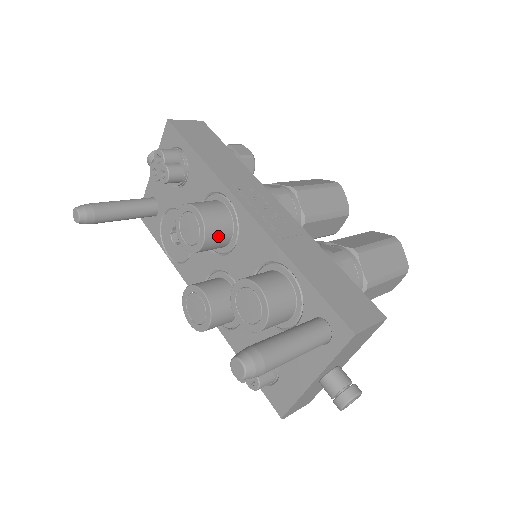
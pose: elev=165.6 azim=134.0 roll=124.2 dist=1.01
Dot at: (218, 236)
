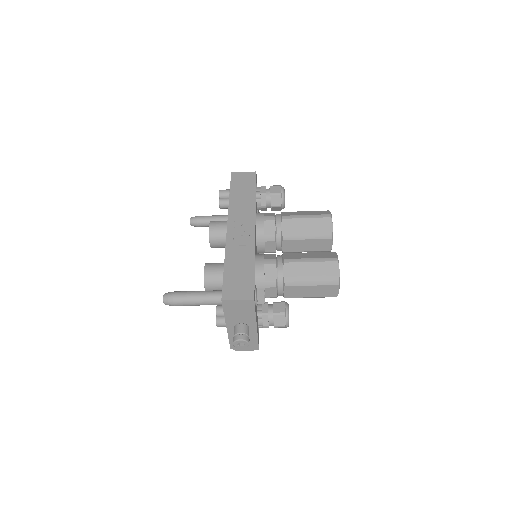
Dot at: (219, 240)
